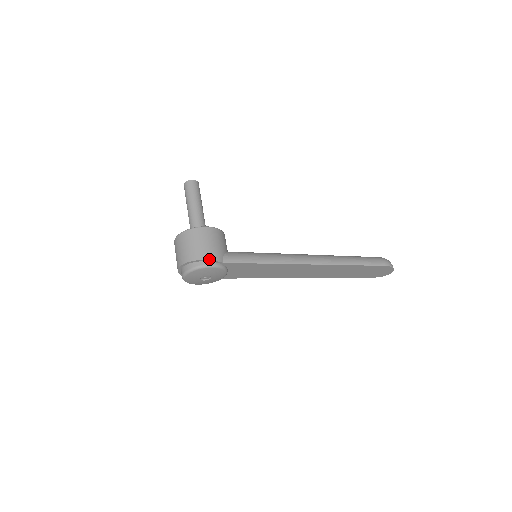
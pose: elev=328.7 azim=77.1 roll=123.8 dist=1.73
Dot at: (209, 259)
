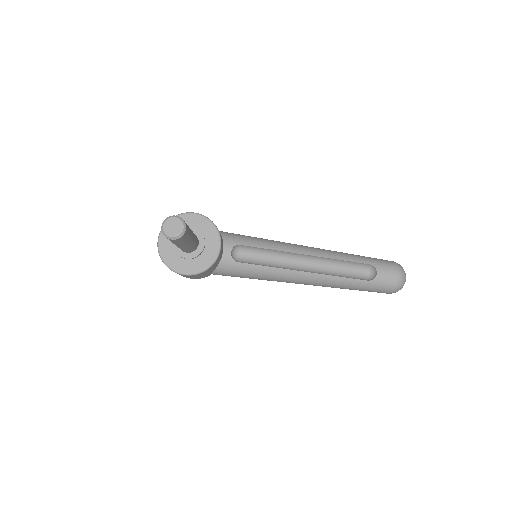
Dot at: occluded
